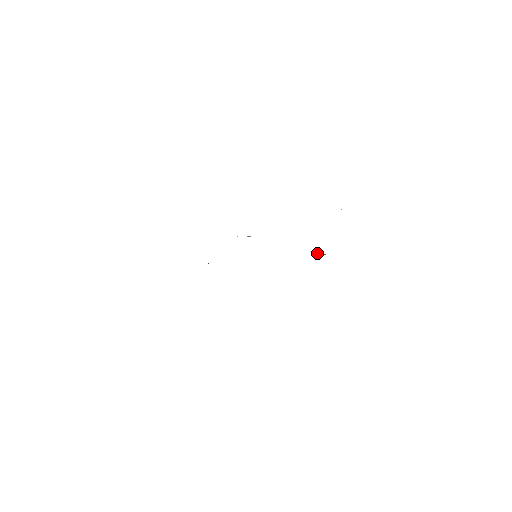
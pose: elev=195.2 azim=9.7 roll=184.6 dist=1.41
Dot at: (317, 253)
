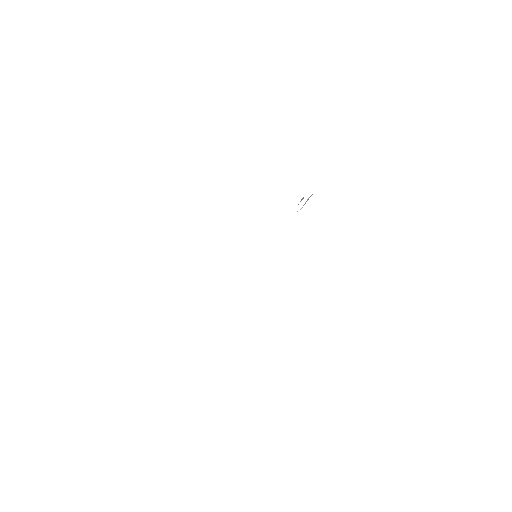
Dot at: (301, 199)
